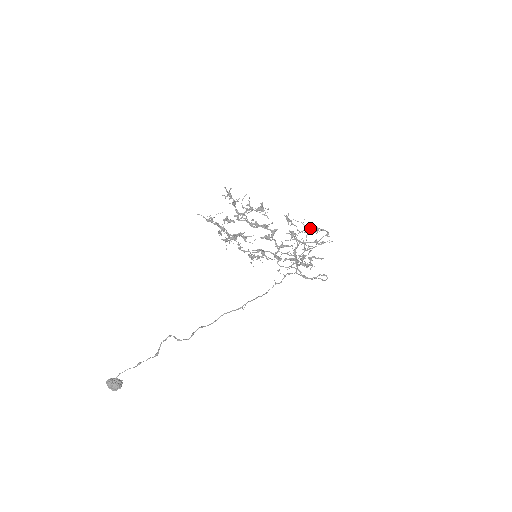
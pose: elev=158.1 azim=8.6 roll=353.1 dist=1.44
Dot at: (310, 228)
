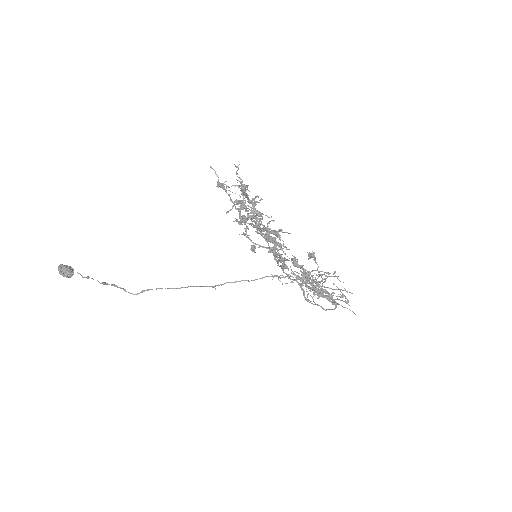
Dot at: (324, 290)
